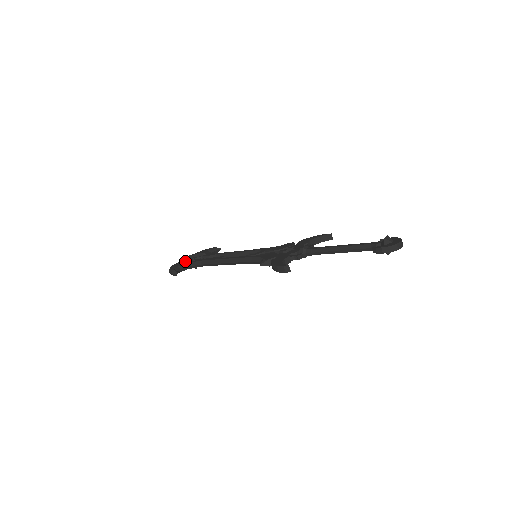
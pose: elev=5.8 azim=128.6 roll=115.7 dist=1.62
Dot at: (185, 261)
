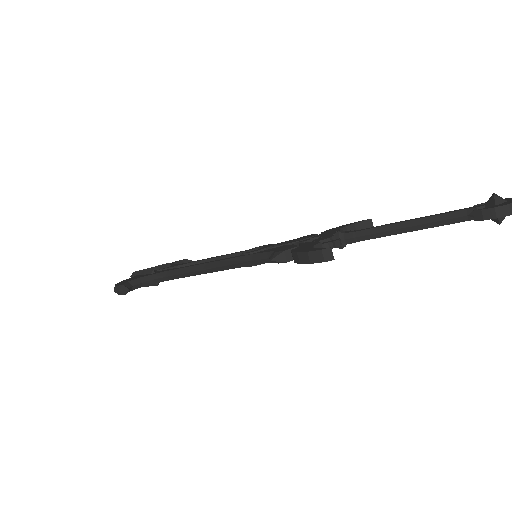
Dot at: (139, 275)
